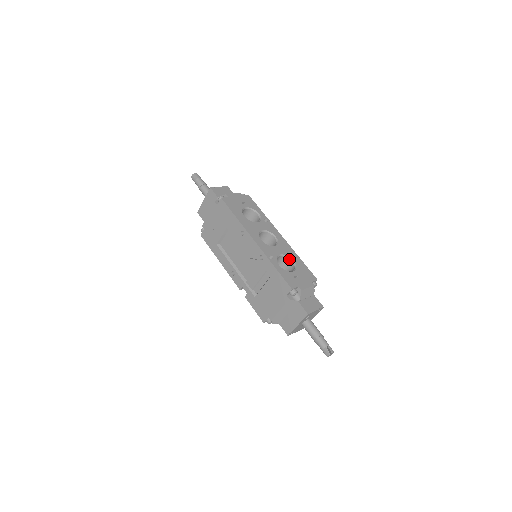
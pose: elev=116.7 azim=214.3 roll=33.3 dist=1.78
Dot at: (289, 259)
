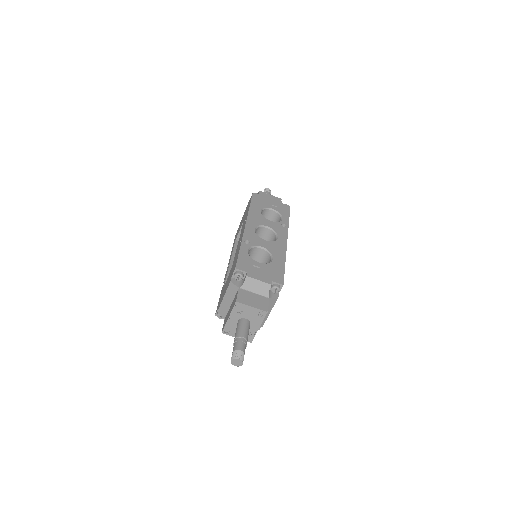
Dot at: (270, 256)
